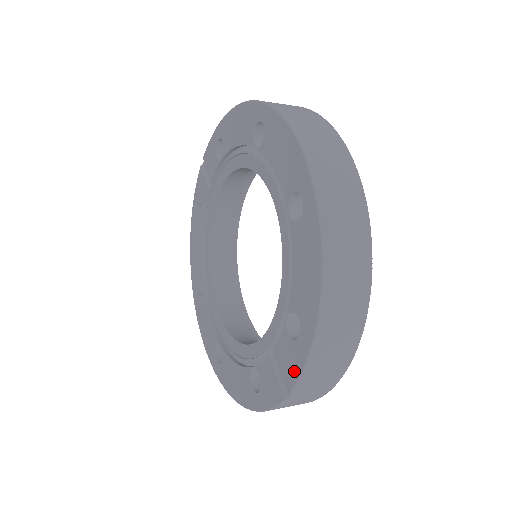
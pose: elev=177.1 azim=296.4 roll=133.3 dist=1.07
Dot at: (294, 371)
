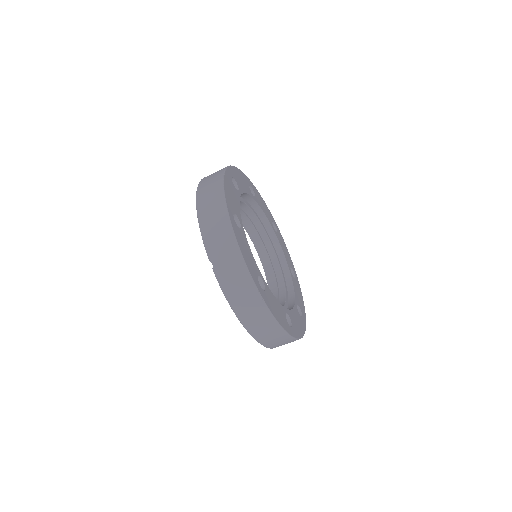
Dot at: occluded
